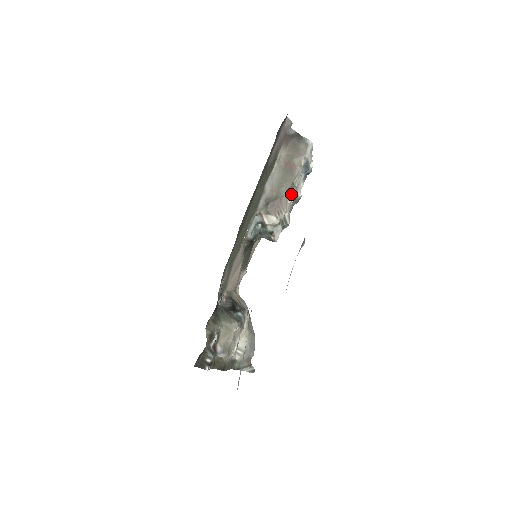
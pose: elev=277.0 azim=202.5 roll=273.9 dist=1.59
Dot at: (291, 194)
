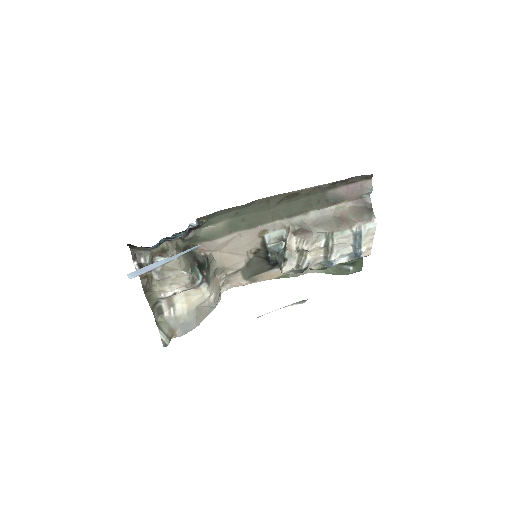
Dot at: (324, 240)
